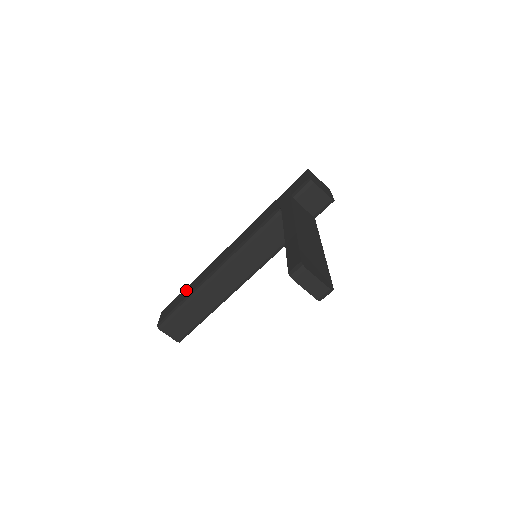
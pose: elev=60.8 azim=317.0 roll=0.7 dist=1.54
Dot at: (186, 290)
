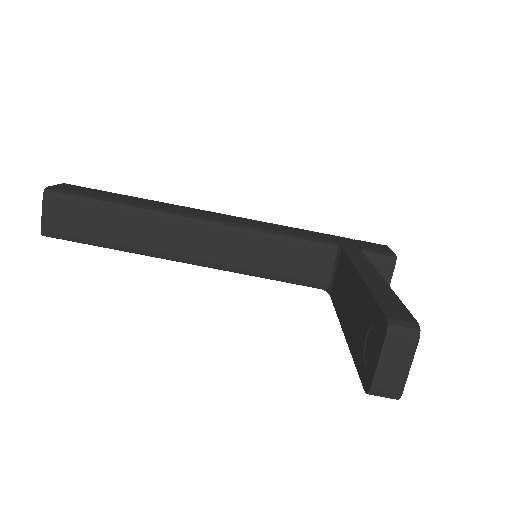
Dot at: (128, 196)
